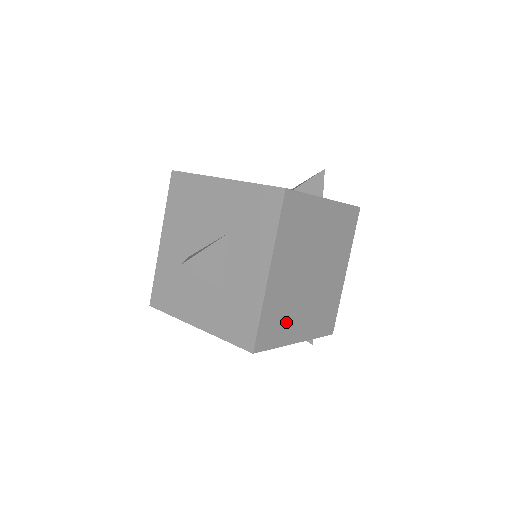
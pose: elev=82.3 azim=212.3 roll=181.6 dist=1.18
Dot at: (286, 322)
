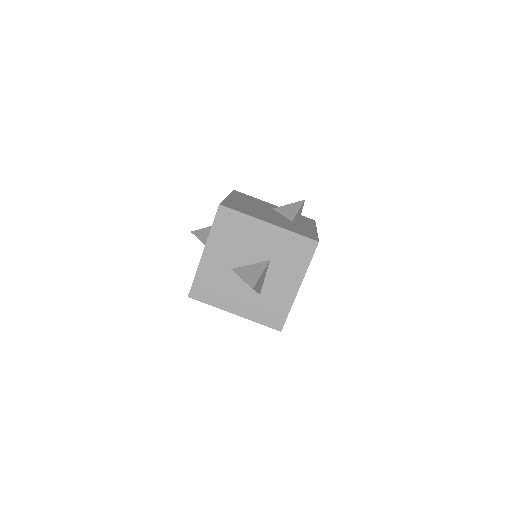
Dot at: occluded
